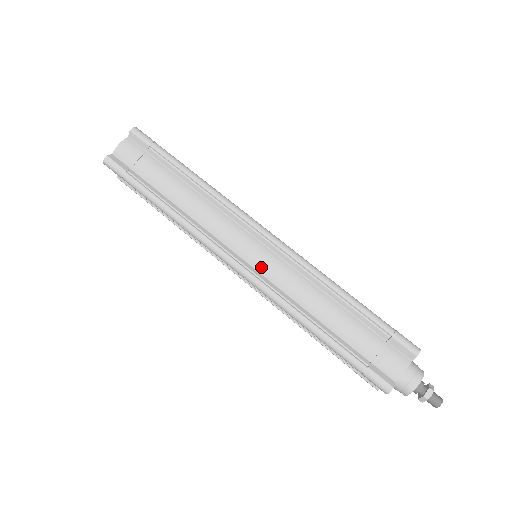
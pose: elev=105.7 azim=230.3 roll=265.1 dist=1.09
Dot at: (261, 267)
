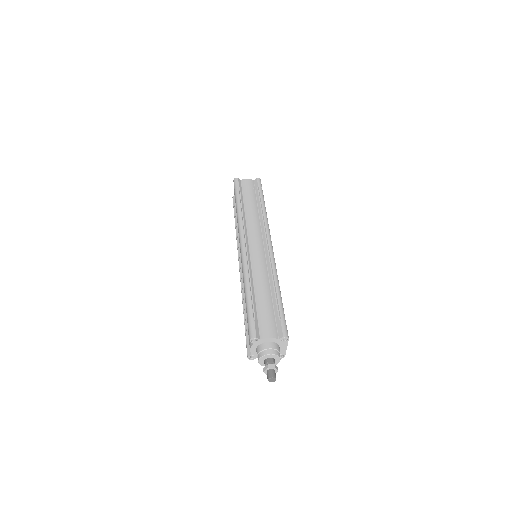
Dot at: (253, 252)
